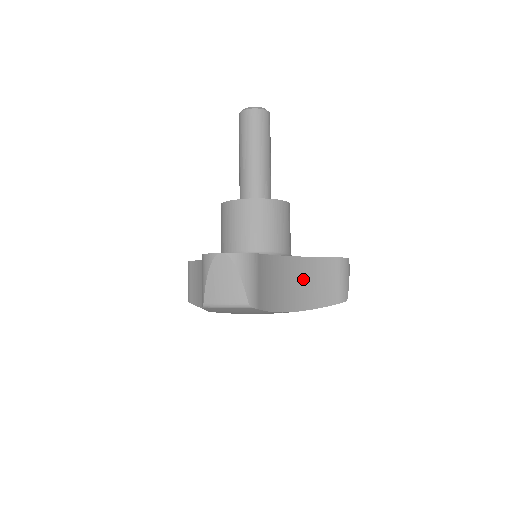
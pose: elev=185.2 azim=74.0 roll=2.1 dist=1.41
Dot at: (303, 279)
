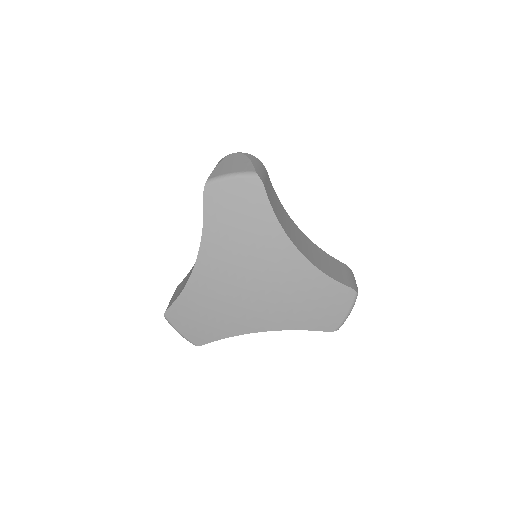
Dot at: (307, 246)
